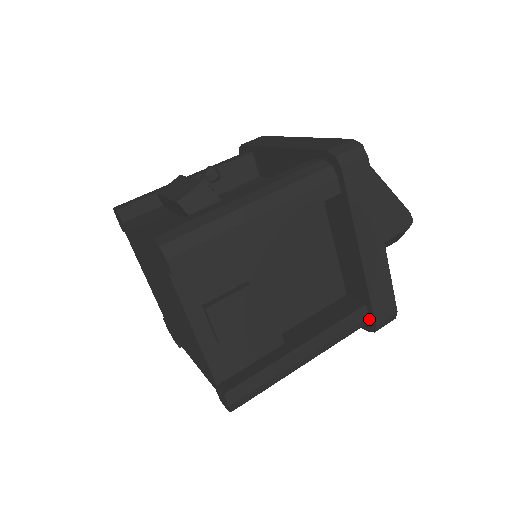
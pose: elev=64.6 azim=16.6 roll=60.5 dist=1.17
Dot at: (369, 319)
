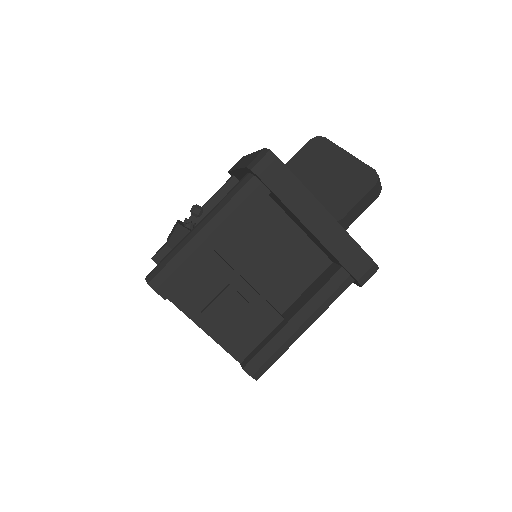
Dot at: (352, 277)
